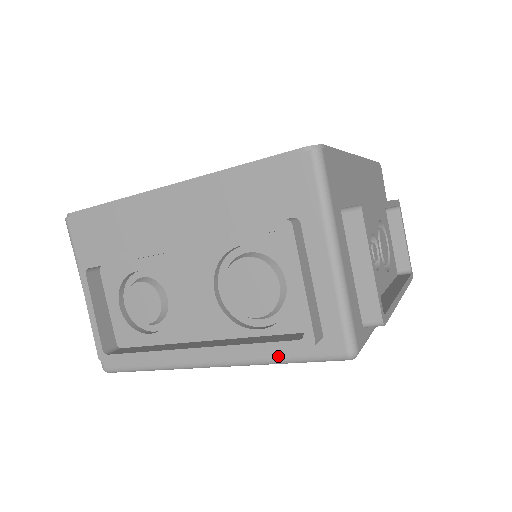
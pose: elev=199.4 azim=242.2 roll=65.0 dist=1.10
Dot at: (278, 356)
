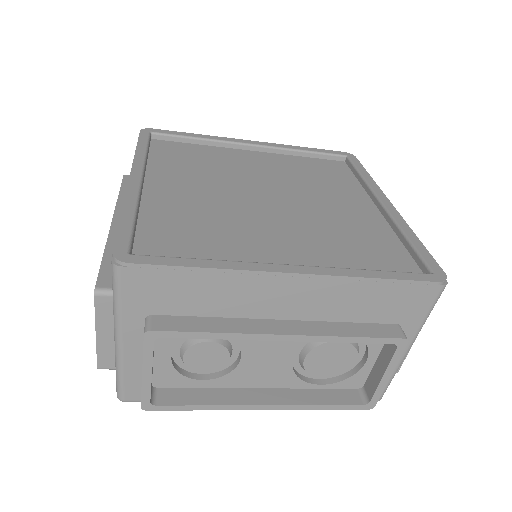
Dot at: occluded
